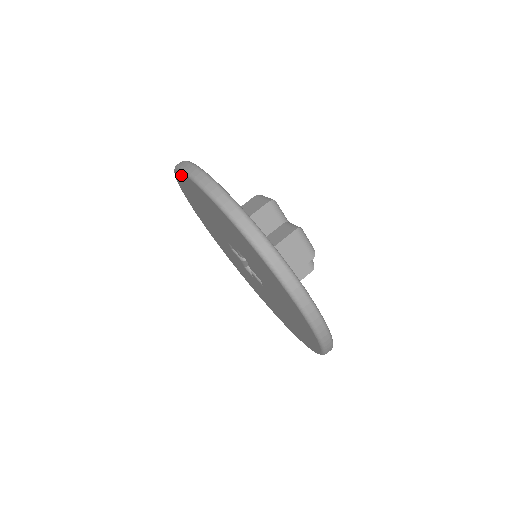
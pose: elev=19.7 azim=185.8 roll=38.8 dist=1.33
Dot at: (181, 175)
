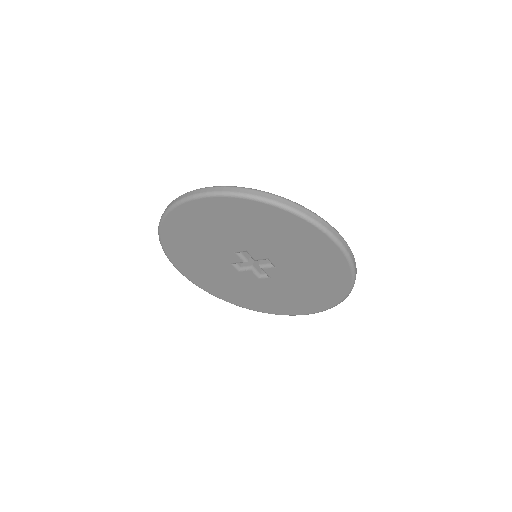
Dot at: (164, 235)
